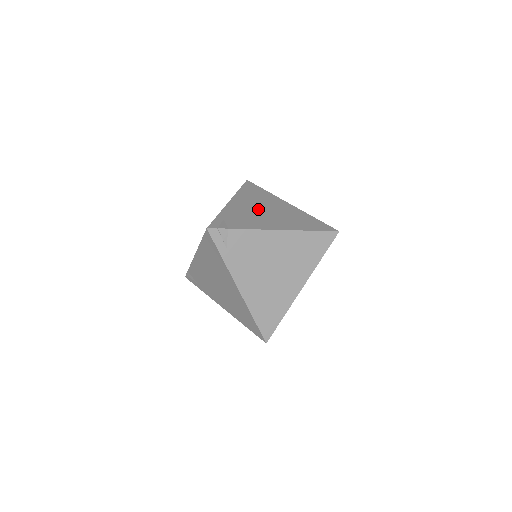
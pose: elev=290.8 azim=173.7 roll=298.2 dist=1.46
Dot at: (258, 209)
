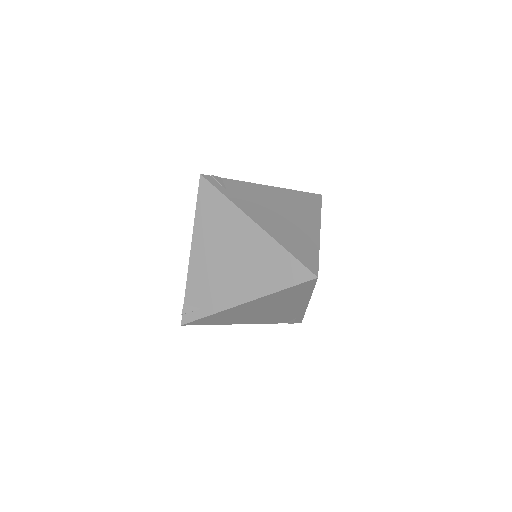
Dot at: occluded
